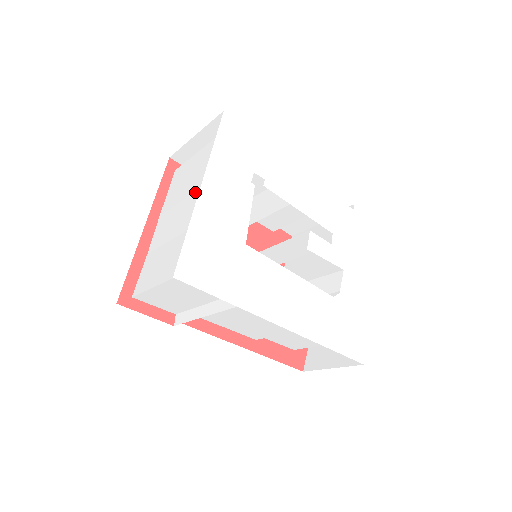
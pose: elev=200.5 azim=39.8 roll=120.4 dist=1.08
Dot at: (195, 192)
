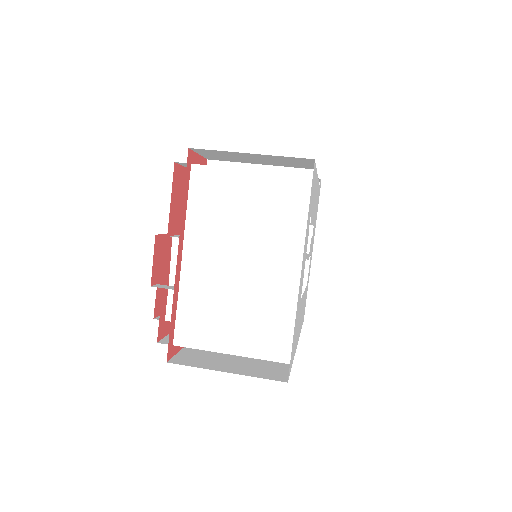
Dot at: (264, 249)
